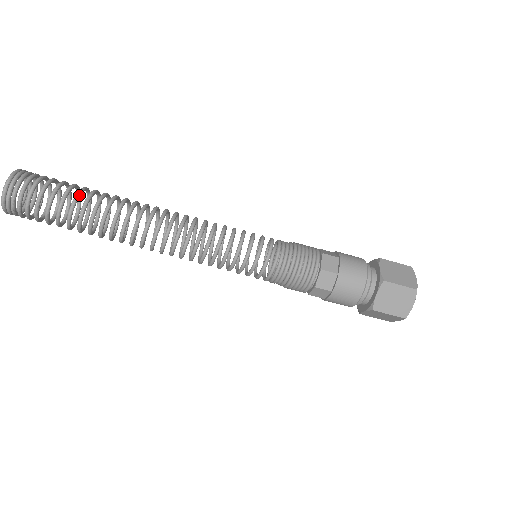
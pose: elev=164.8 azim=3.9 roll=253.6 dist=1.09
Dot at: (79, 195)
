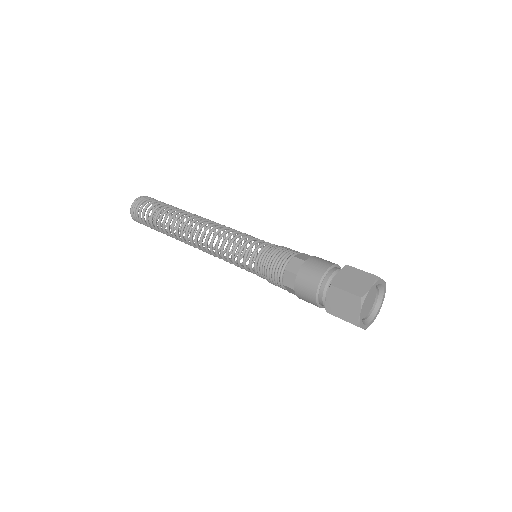
Dot at: (160, 210)
